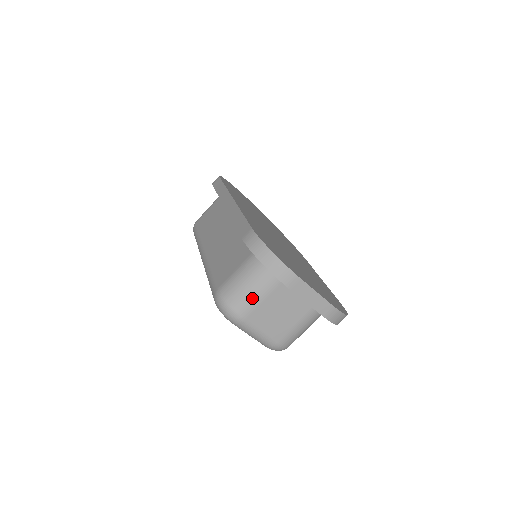
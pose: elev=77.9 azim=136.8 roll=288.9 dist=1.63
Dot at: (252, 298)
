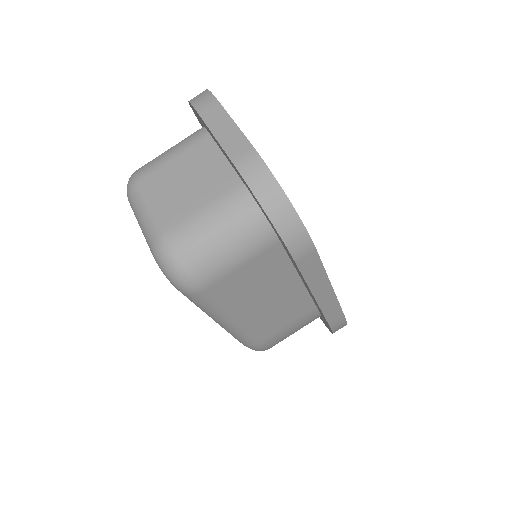
Dot at: (163, 156)
